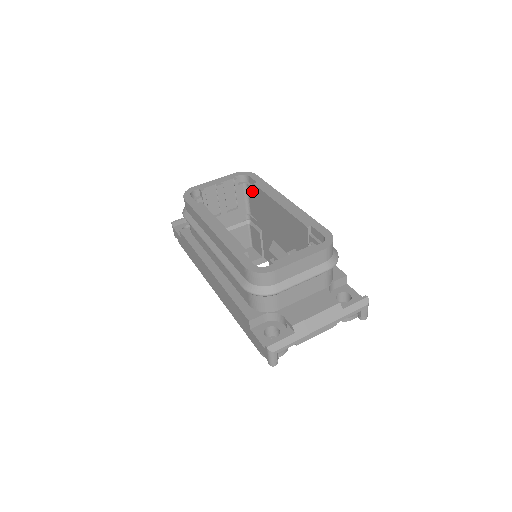
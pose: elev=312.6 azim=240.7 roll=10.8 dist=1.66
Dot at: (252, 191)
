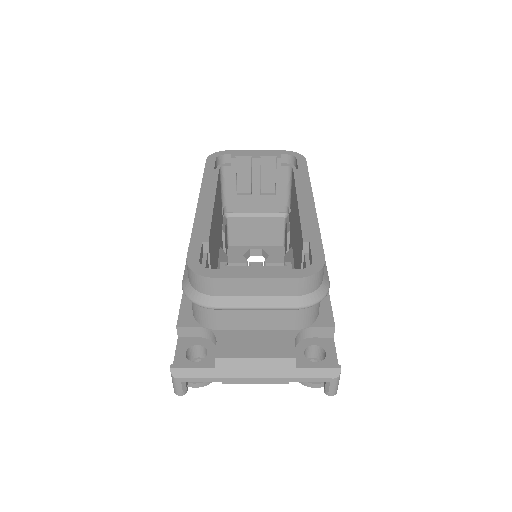
Dot at: occluded
